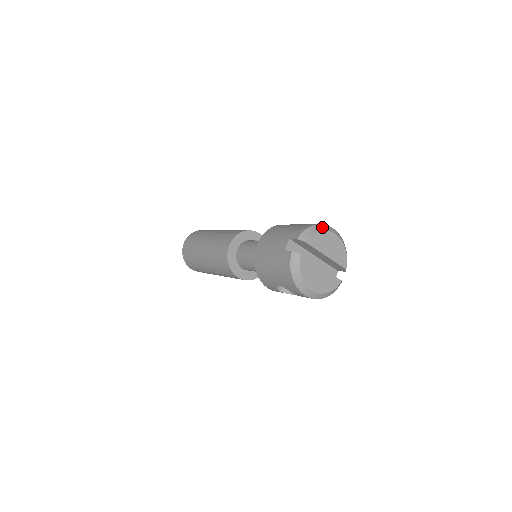
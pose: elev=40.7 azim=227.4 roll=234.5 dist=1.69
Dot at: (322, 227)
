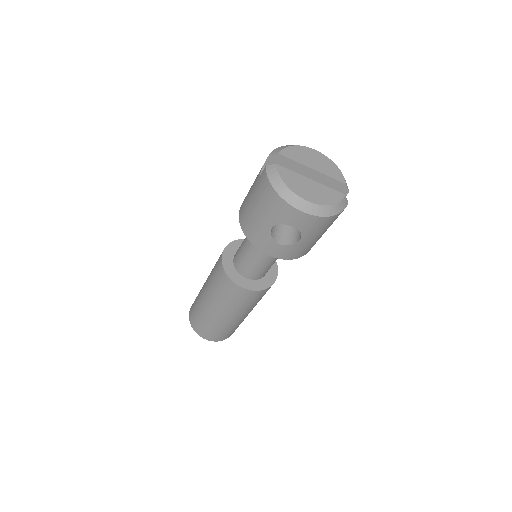
Dot at: (296, 145)
